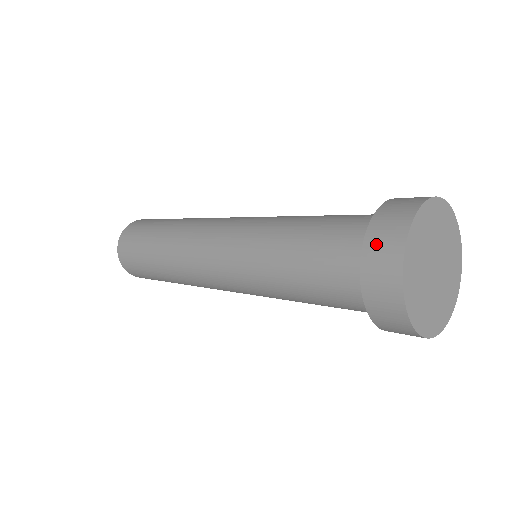
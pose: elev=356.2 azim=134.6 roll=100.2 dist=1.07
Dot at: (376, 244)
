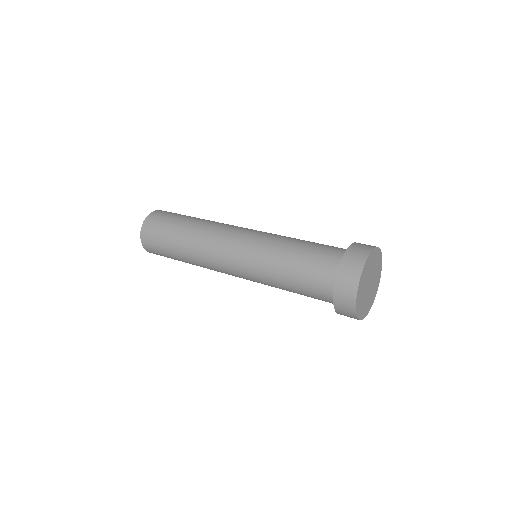
Dot at: (341, 305)
